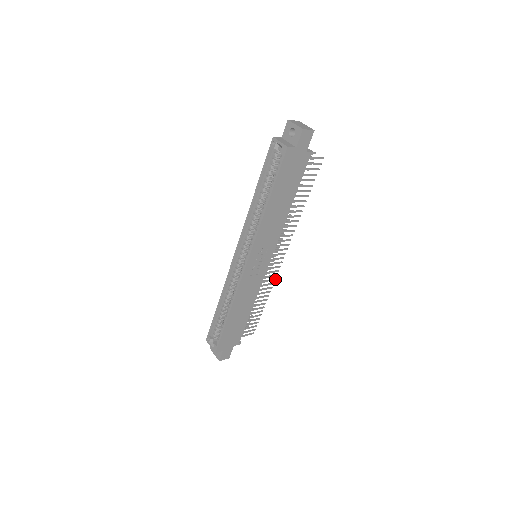
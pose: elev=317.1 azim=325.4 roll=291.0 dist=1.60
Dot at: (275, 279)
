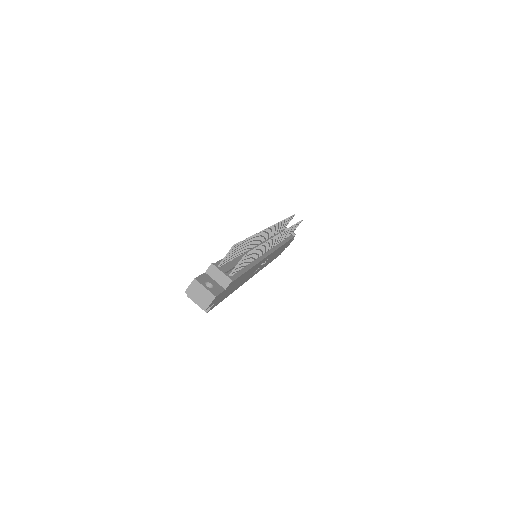
Dot at: occluded
